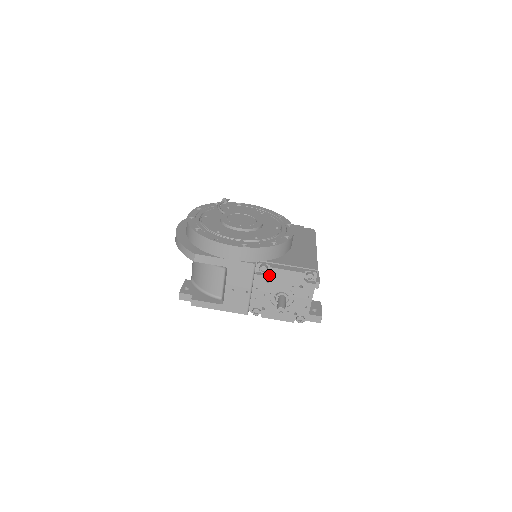
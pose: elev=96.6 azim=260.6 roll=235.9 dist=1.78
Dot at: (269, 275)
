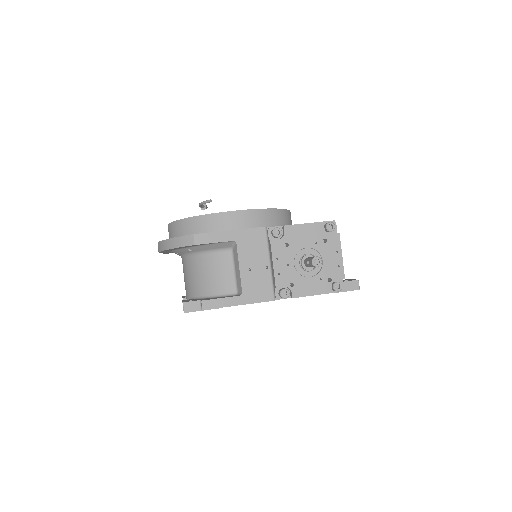
Dot at: (286, 237)
